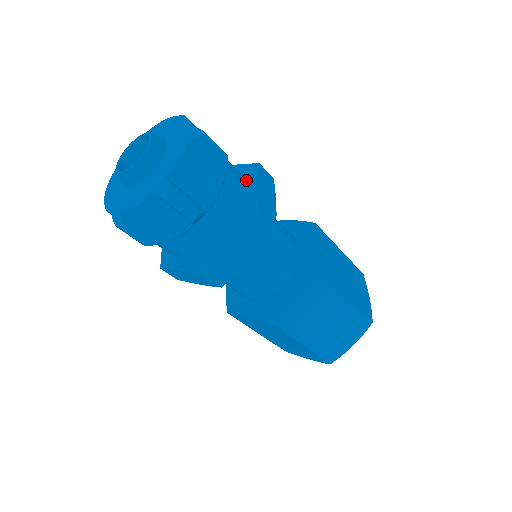
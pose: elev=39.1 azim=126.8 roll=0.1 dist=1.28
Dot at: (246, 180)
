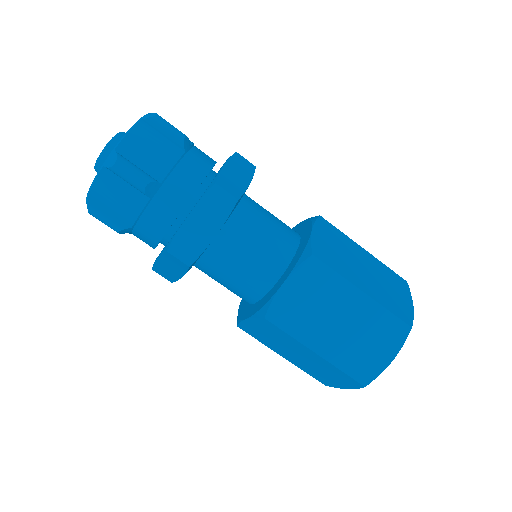
Dot at: occluded
